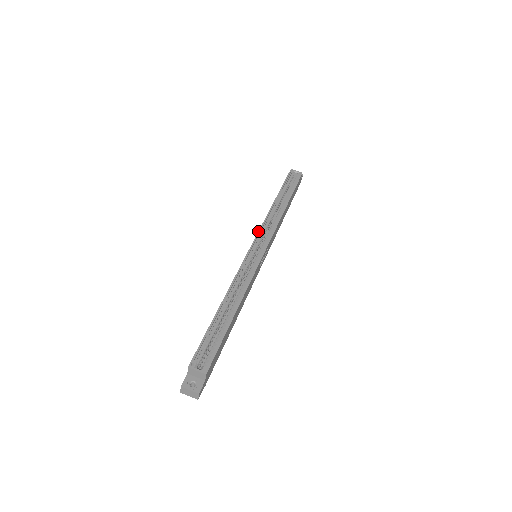
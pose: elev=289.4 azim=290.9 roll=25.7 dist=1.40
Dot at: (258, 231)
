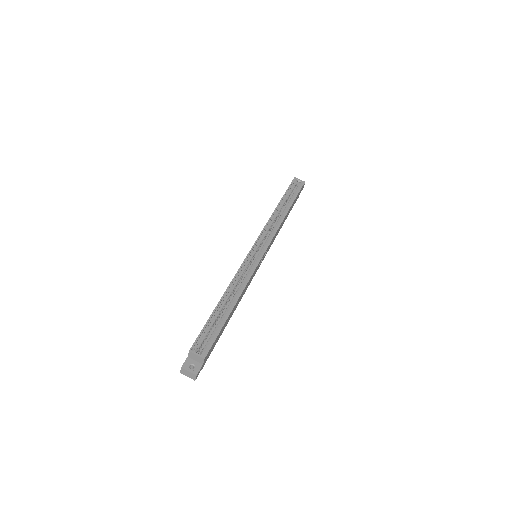
Dot at: (260, 233)
